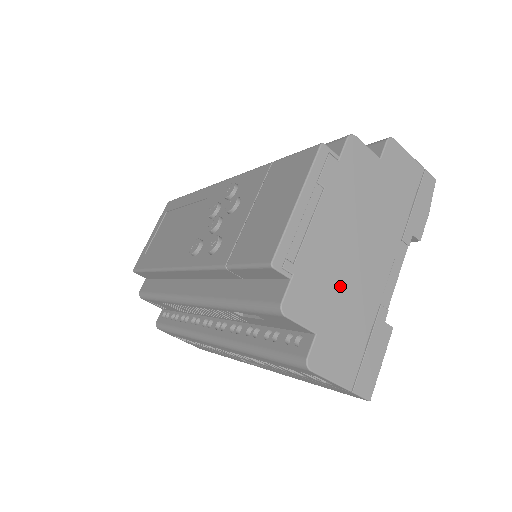
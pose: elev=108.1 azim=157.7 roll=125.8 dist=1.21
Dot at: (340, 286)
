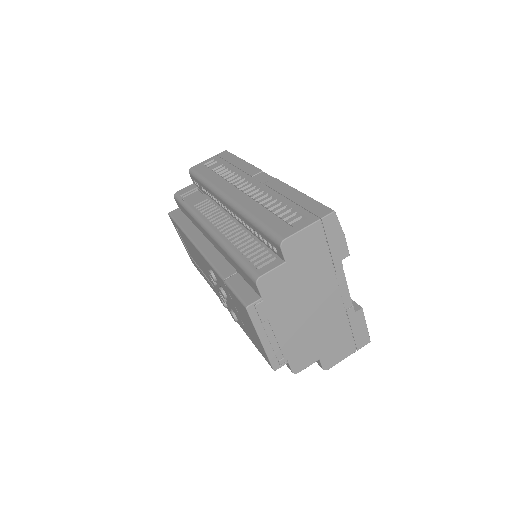
Dot at: (316, 334)
